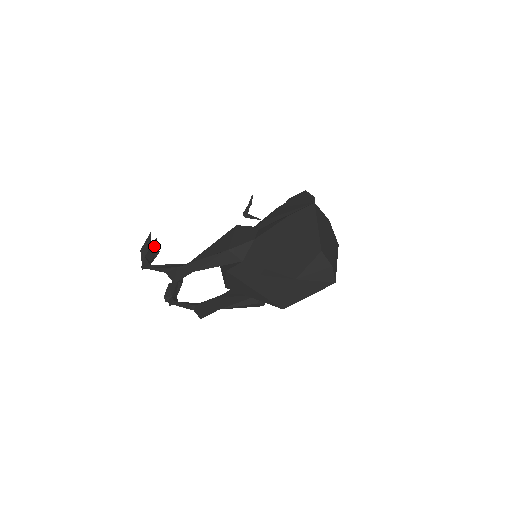
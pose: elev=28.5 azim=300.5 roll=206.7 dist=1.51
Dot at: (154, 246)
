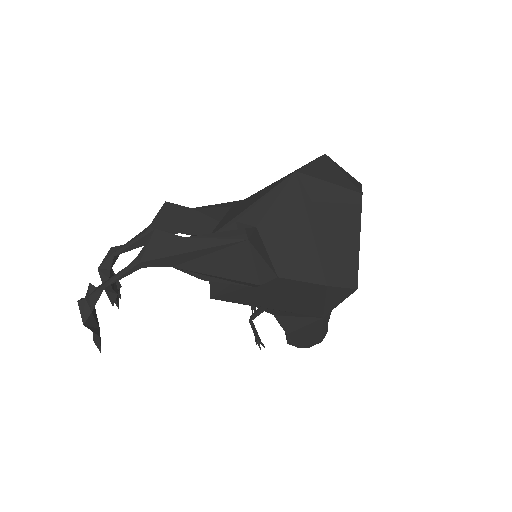
Dot at: occluded
